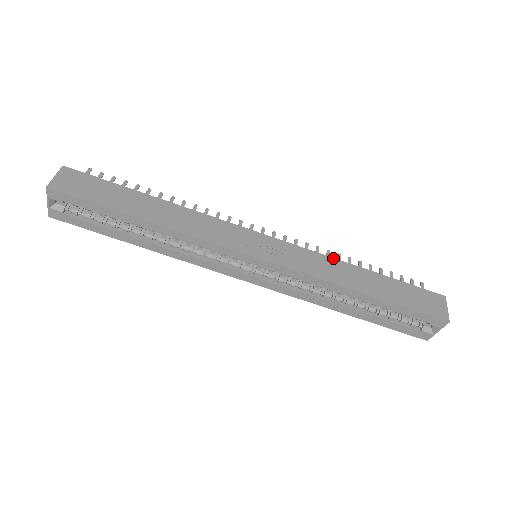
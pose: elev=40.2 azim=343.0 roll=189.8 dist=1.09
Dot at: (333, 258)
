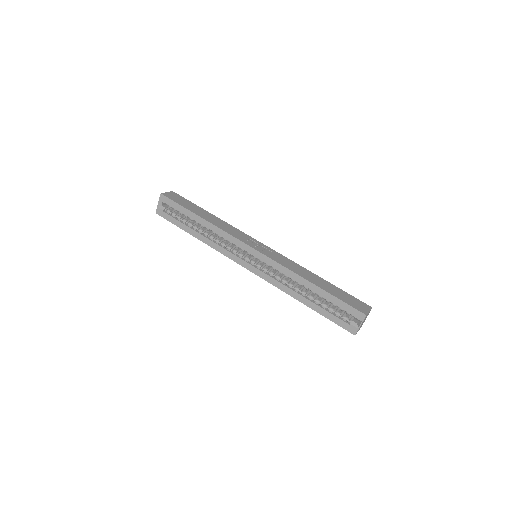
Dot at: (301, 266)
